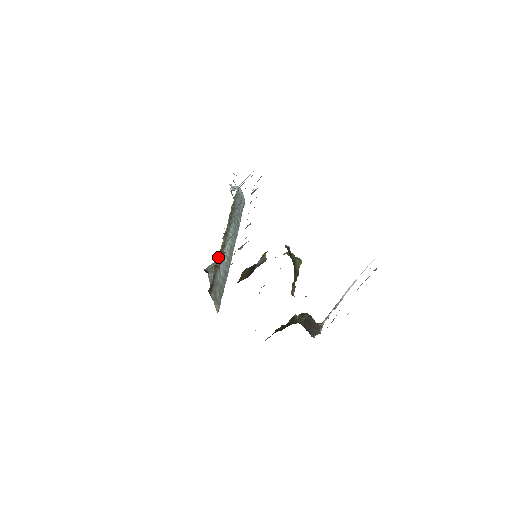
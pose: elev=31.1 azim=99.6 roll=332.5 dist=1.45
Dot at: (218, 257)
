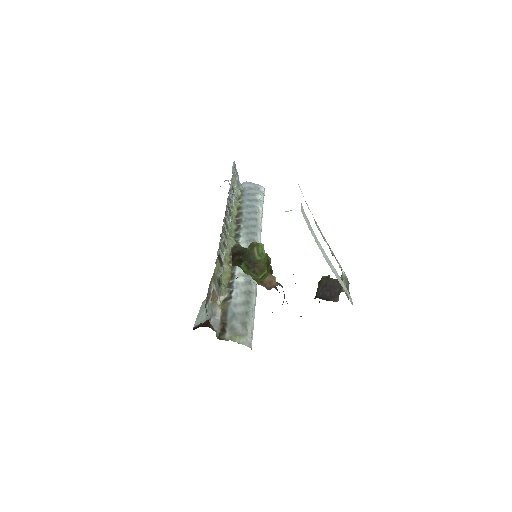
Dot at: (224, 289)
